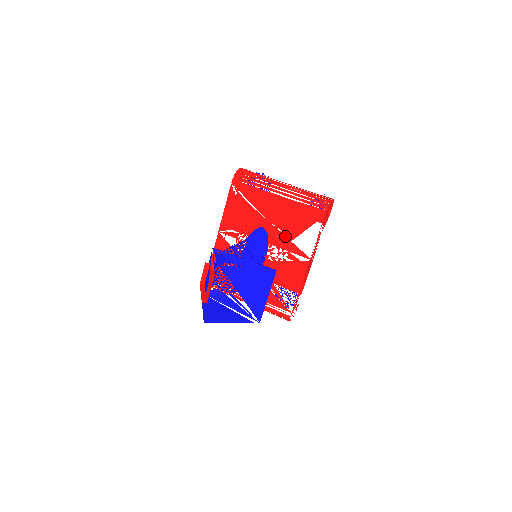
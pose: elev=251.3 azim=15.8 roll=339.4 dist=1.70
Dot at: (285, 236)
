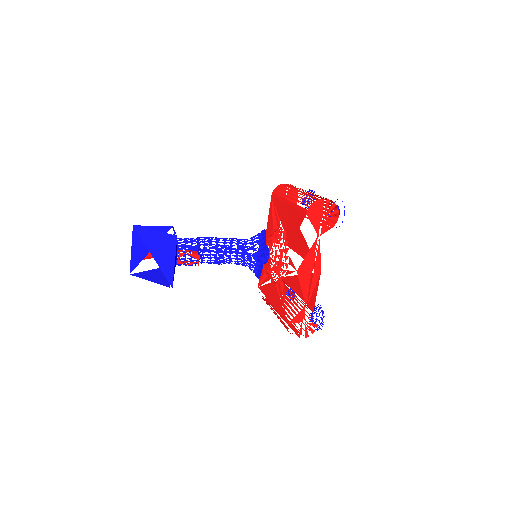
Dot at: (289, 240)
